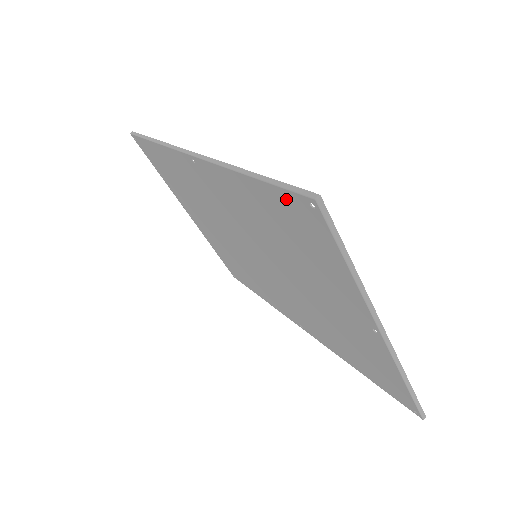
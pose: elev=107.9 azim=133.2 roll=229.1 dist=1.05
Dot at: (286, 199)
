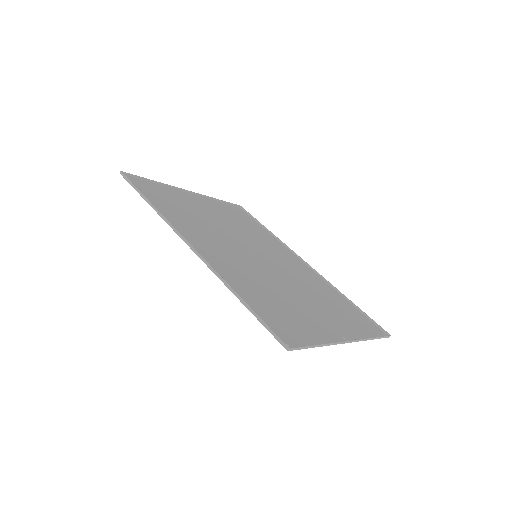
Dot at: (270, 326)
